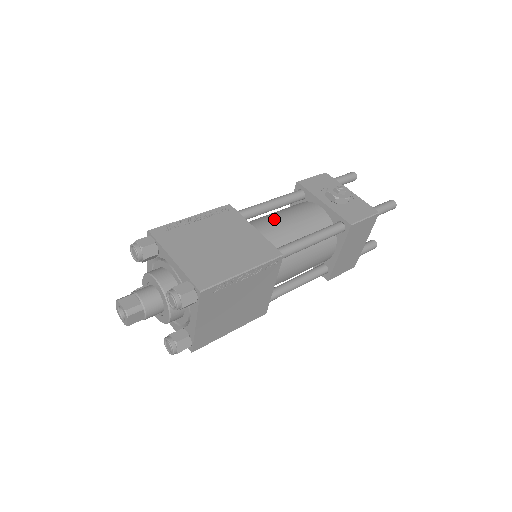
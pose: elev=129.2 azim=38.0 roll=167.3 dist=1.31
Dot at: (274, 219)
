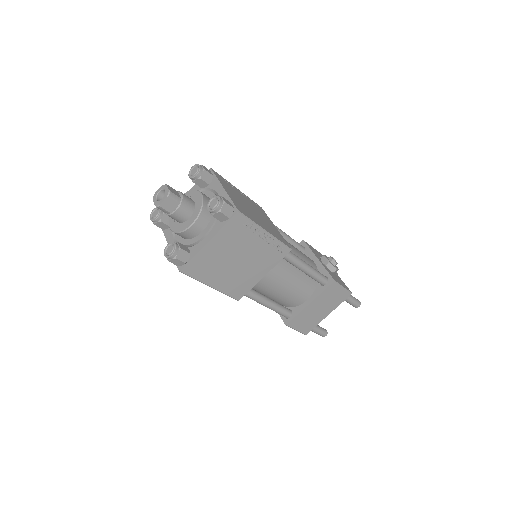
Dot at: occluded
